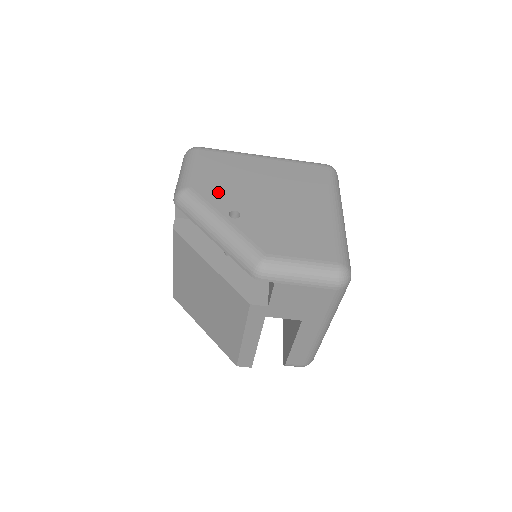
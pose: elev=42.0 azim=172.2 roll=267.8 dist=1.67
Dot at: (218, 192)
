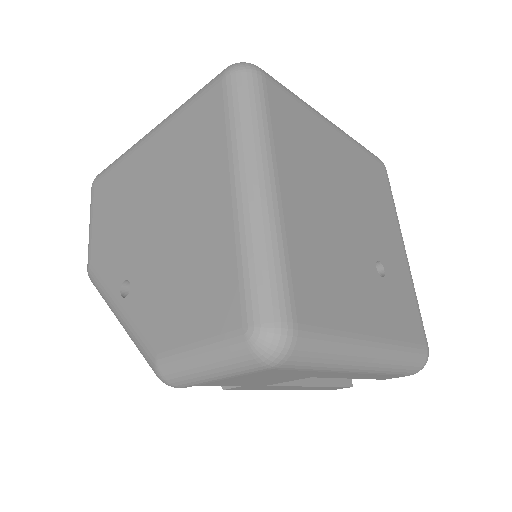
Dot at: (110, 254)
